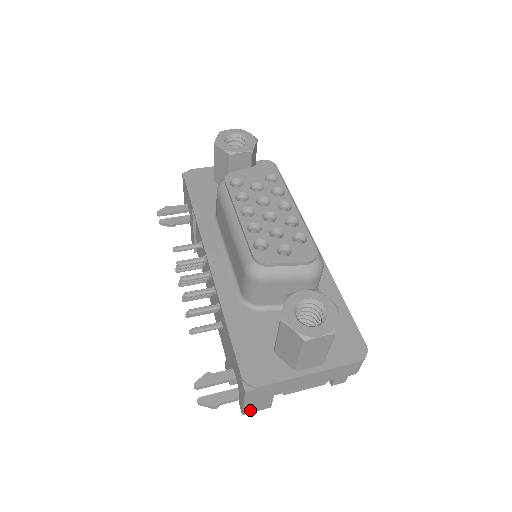
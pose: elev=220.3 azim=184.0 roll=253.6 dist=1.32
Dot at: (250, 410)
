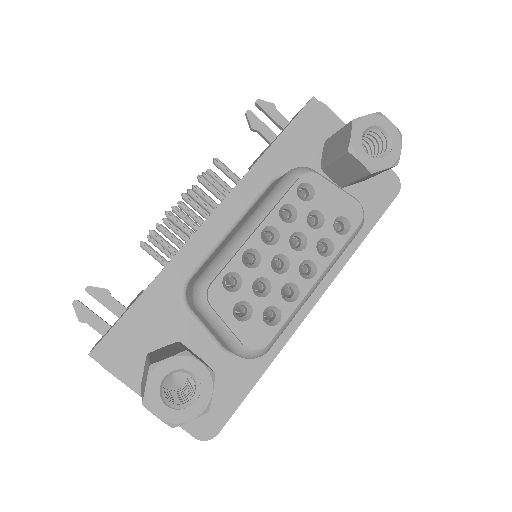
Dot at: occluded
